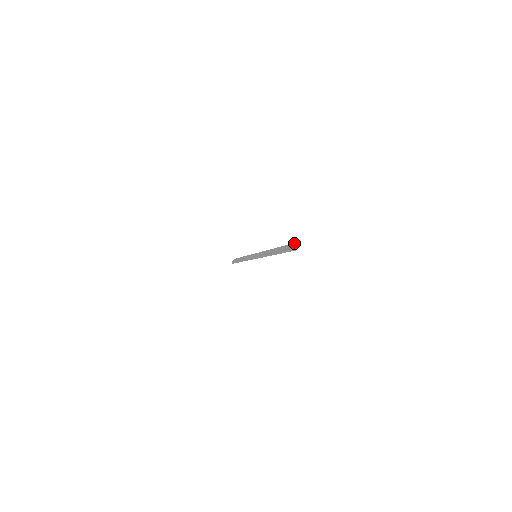
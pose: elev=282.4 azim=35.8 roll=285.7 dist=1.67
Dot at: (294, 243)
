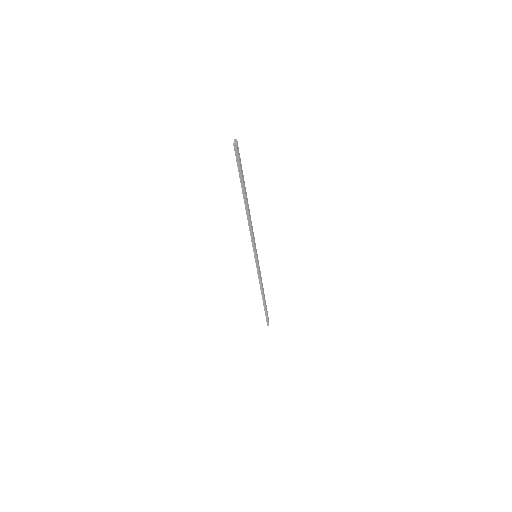
Dot at: occluded
